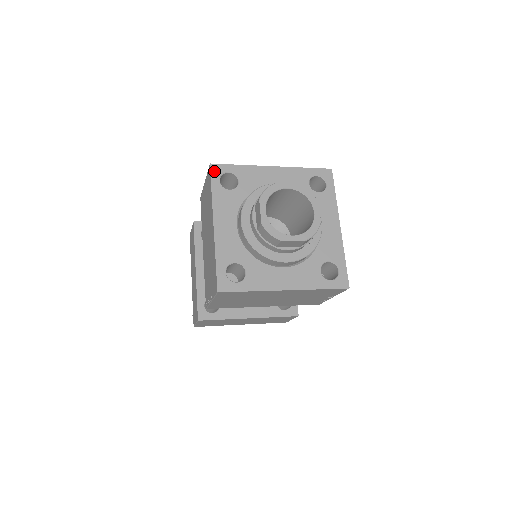
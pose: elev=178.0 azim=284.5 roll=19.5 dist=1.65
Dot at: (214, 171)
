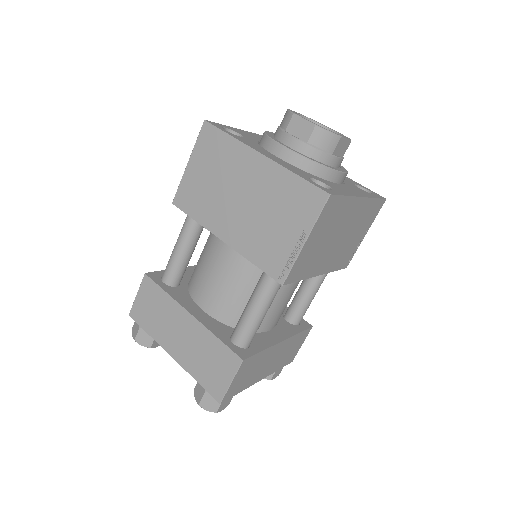
Dot at: (214, 124)
